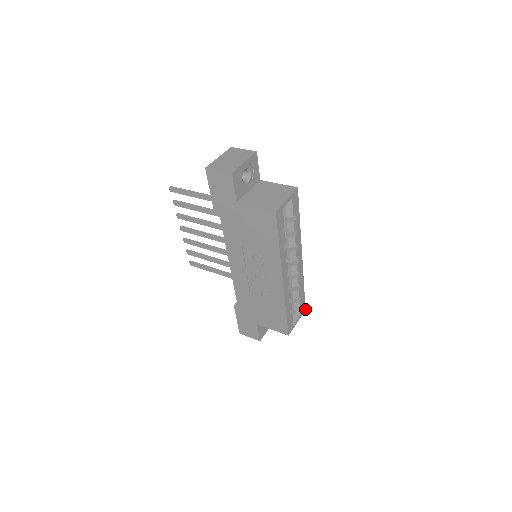
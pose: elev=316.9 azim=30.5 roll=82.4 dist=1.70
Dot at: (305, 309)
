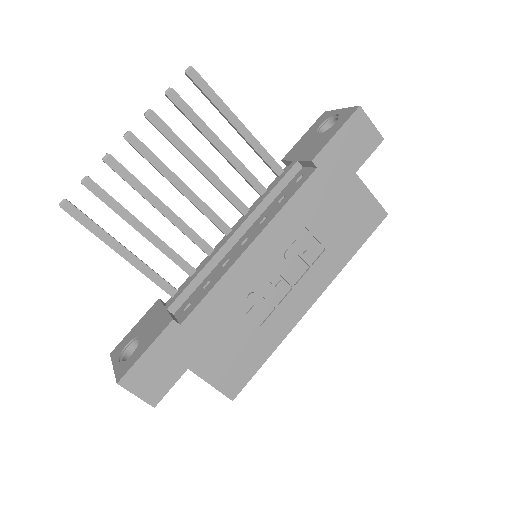
Dot at: occluded
